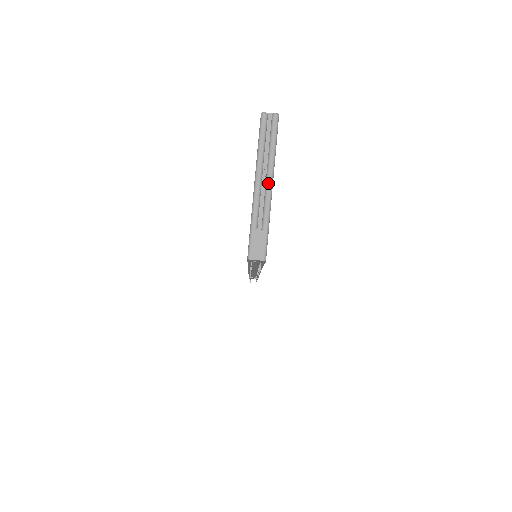
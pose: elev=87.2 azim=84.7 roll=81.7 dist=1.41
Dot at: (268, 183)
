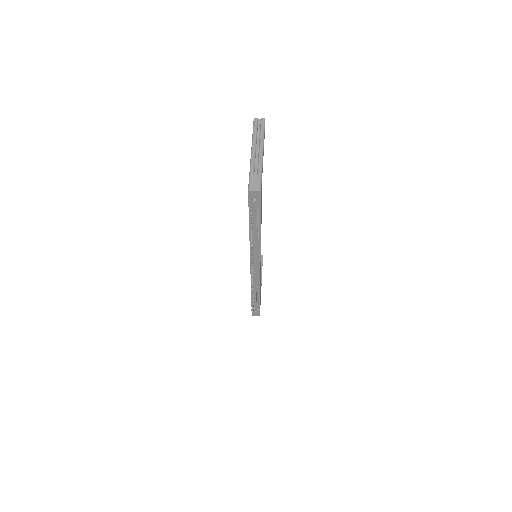
Dot at: (260, 151)
